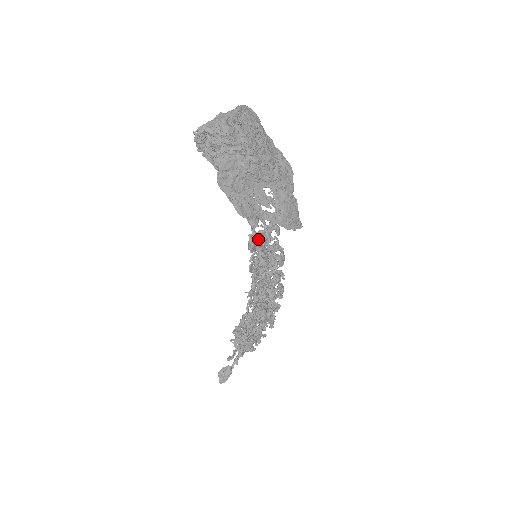
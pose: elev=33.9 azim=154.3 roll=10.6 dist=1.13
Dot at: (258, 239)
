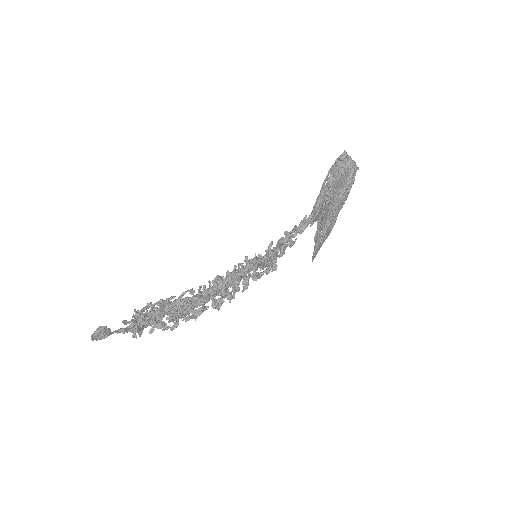
Dot at: occluded
